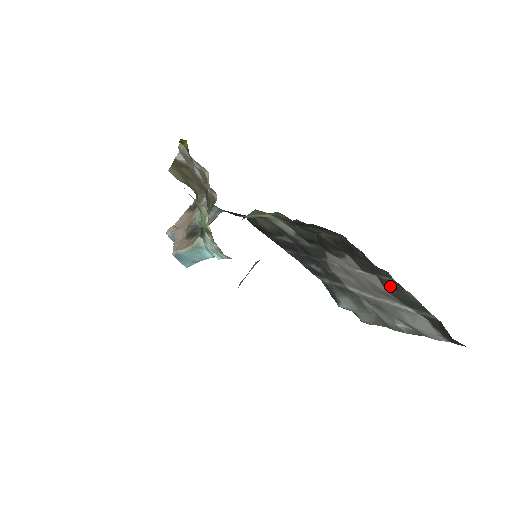
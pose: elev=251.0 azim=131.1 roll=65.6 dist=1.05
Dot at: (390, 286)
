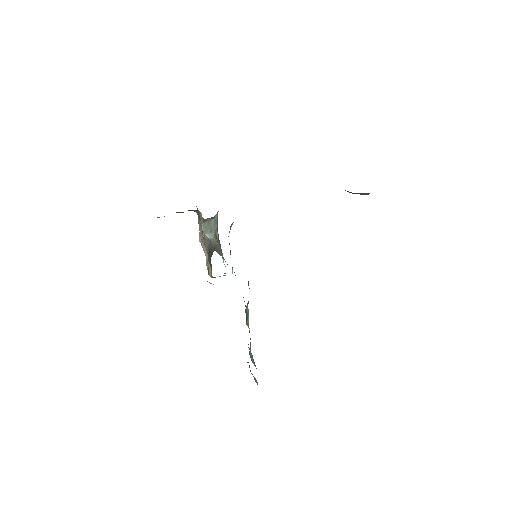
Dot at: occluded
